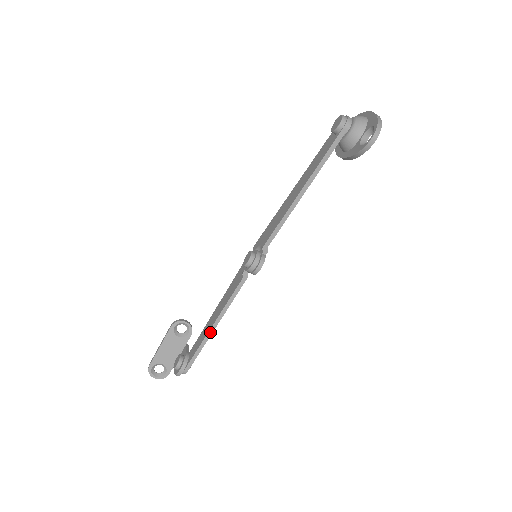
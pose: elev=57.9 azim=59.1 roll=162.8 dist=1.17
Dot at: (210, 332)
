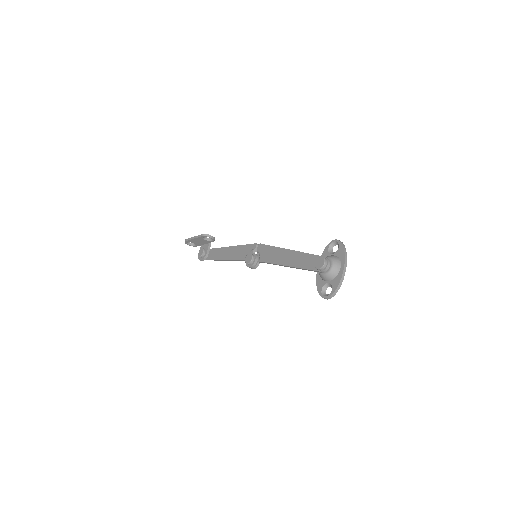
Dot at: (221, 260)
